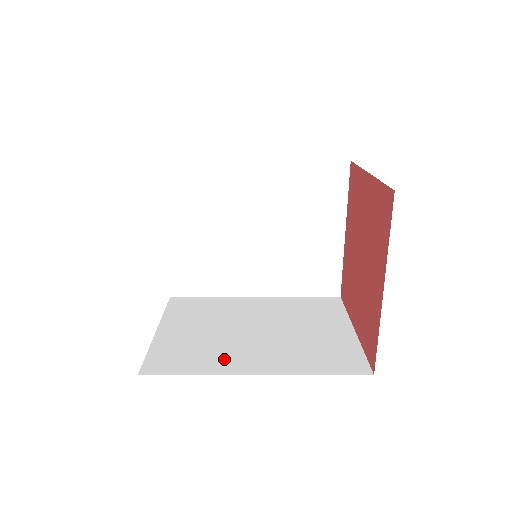
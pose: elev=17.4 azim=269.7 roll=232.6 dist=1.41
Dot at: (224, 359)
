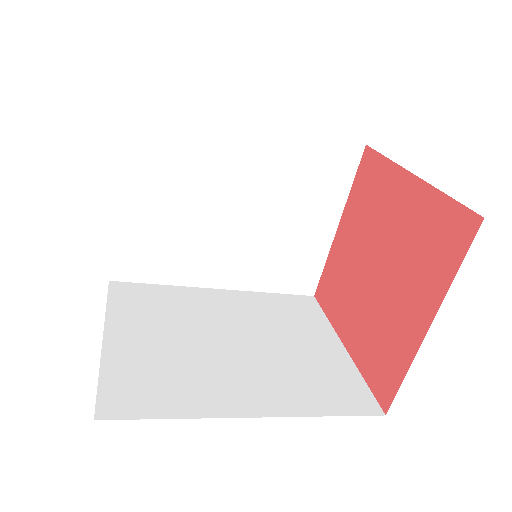
Dot at: (208, 390)
